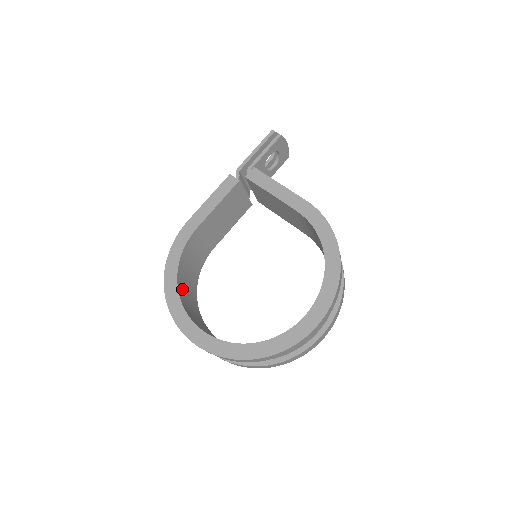
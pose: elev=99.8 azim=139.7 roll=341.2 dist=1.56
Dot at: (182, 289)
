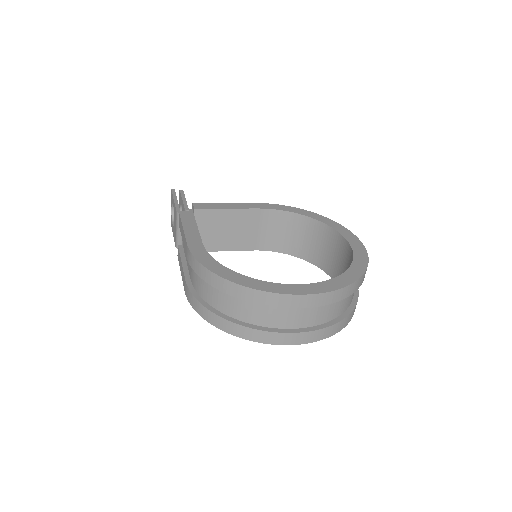
Dot at: occluded
